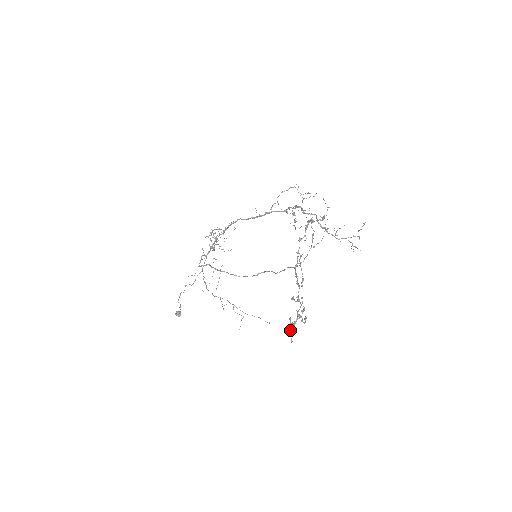
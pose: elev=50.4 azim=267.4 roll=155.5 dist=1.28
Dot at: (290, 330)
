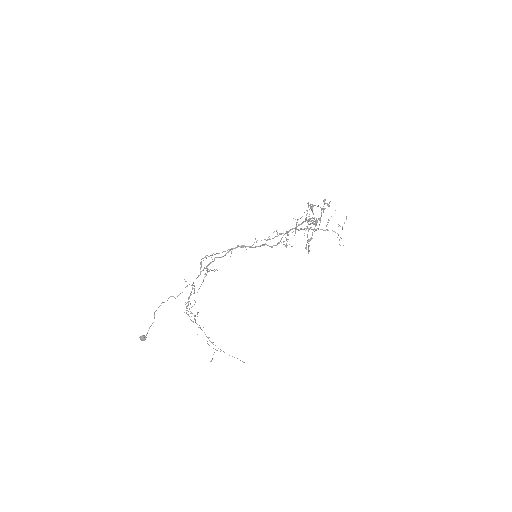
Dot at: (308, 240)
